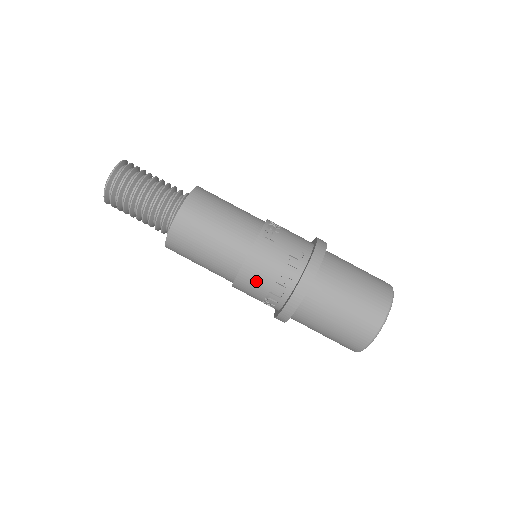
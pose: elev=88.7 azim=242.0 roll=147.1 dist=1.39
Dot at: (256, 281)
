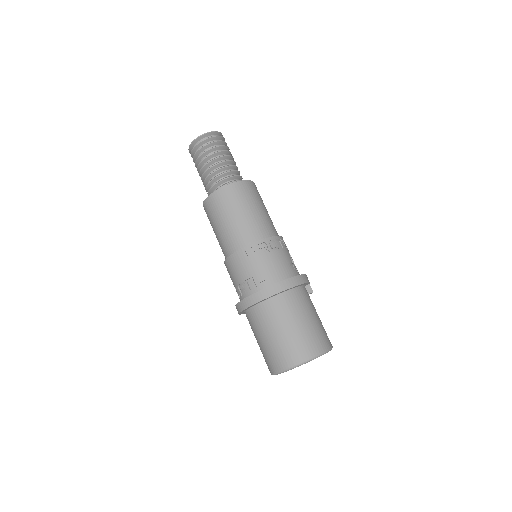
Dot at: (230, 275)
